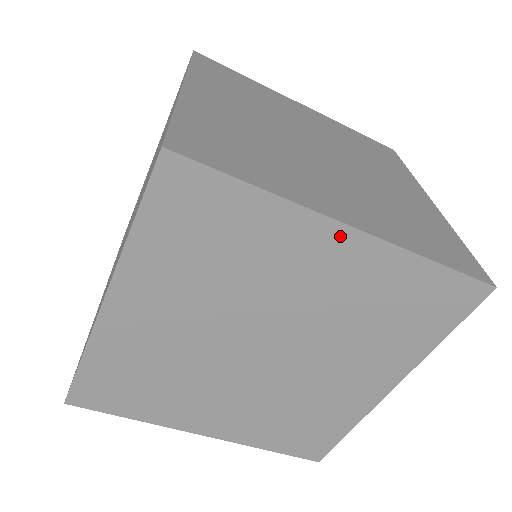
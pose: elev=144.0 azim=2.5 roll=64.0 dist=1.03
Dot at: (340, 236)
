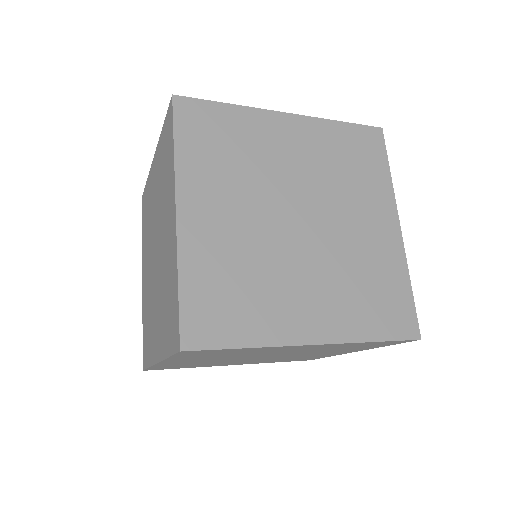
Dot at: (393, 224)
